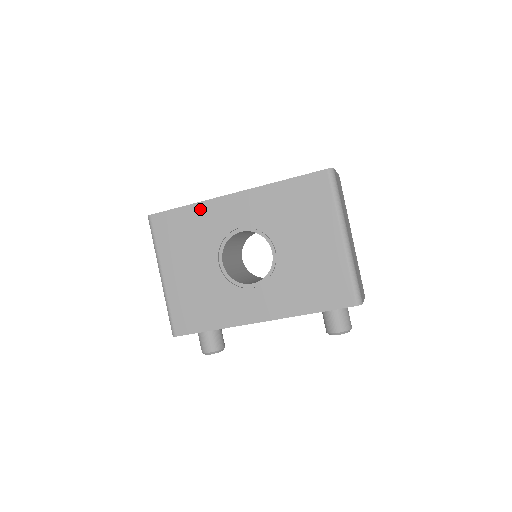
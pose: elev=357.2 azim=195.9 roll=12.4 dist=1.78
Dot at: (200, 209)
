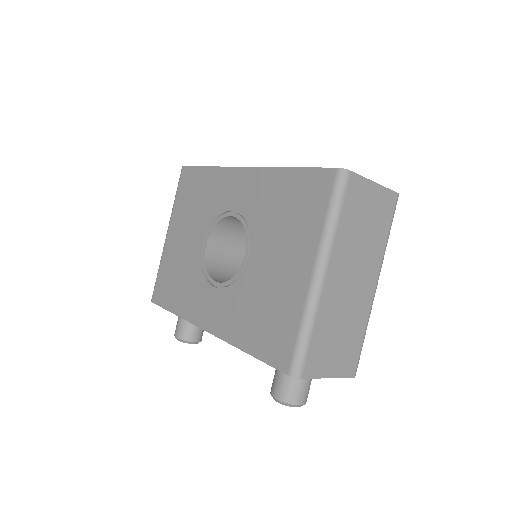
Dot at: (214, 175)
